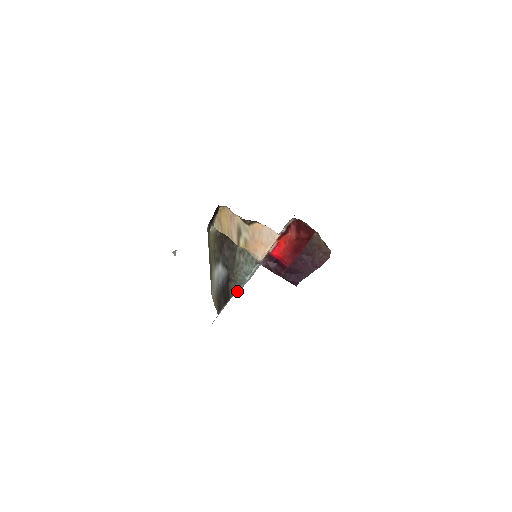
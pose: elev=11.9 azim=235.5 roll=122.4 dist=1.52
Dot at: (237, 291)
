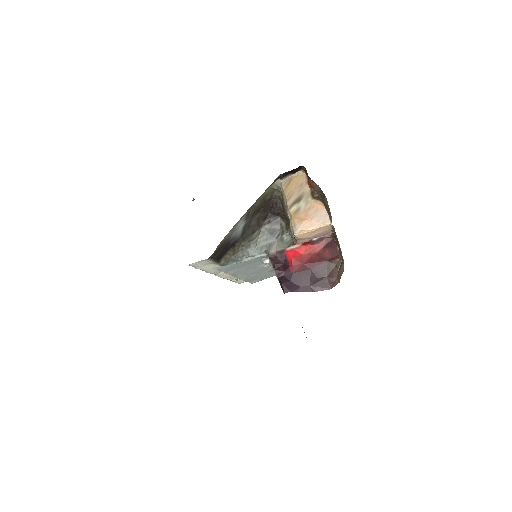
Dot at: (225, 264)
